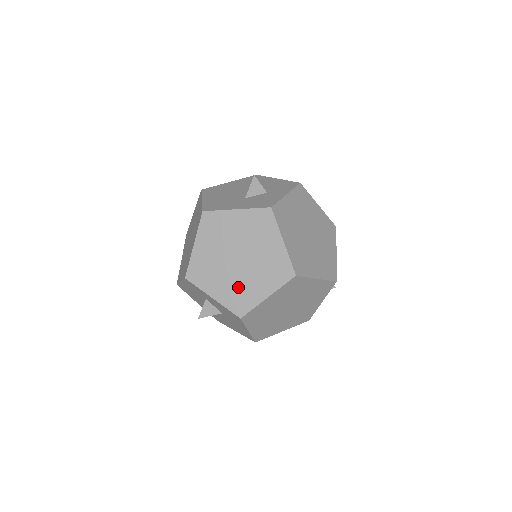
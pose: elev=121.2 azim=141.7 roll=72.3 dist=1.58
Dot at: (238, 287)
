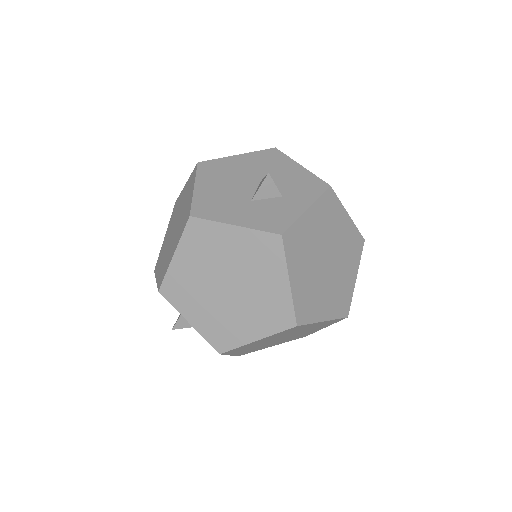
Dot at: (222, 319)
